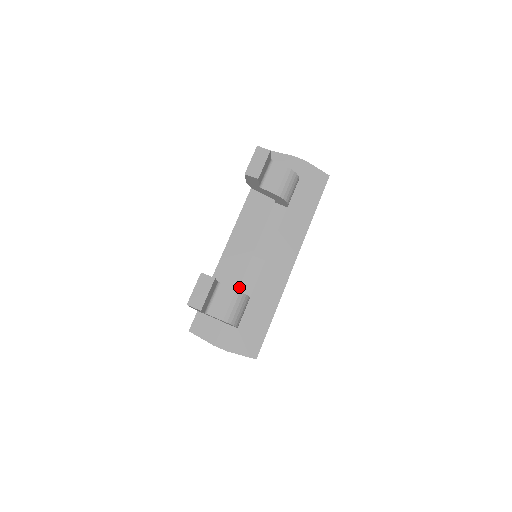
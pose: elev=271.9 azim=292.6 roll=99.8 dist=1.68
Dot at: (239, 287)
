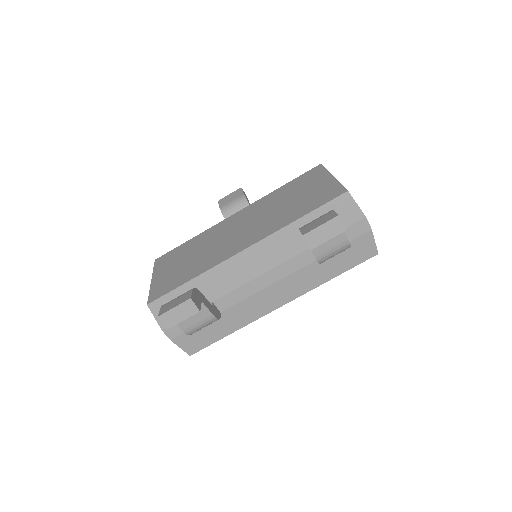
Dot at: (218, 299)
